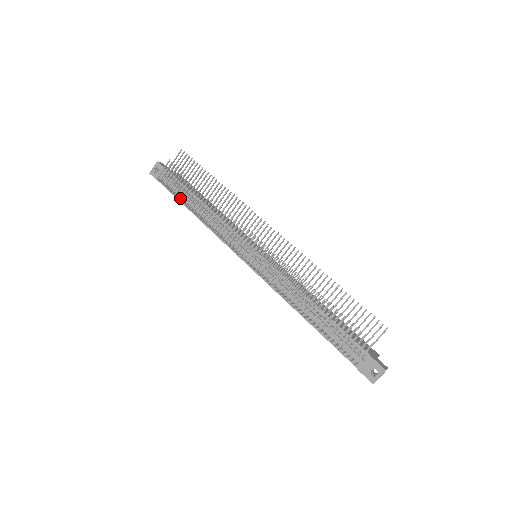
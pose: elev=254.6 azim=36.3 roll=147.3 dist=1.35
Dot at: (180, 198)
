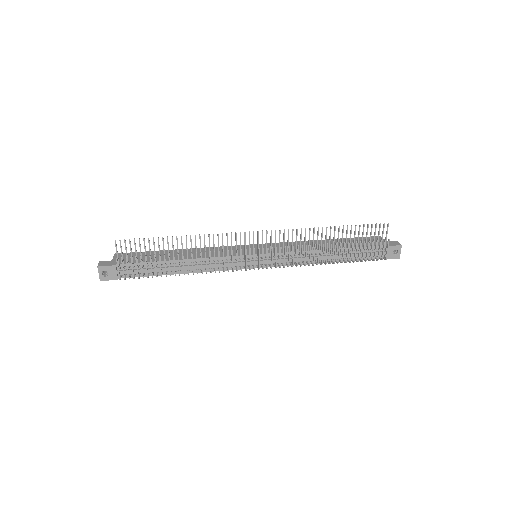
Dot at: (156, 275)
